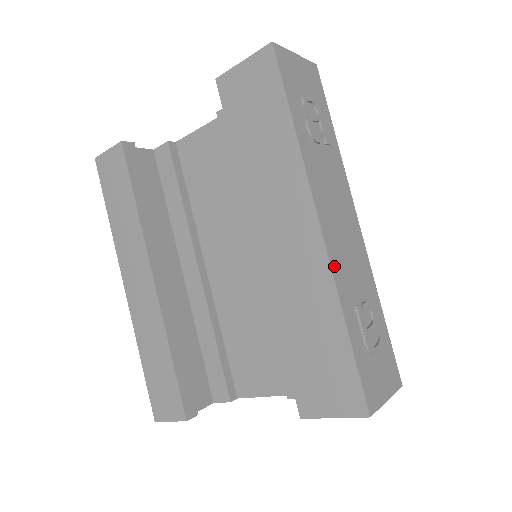
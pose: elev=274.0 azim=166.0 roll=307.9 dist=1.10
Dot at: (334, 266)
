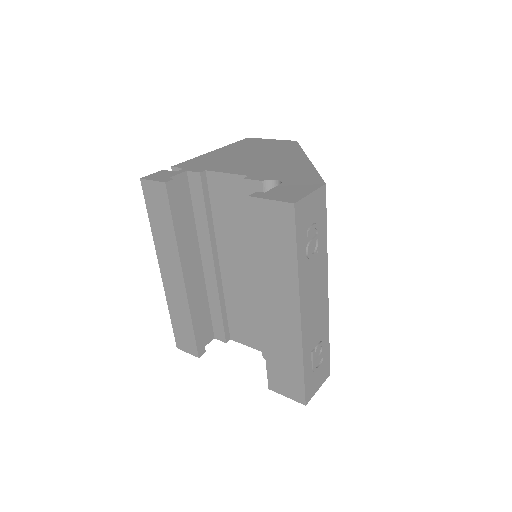
Dot at: (304, 337)
